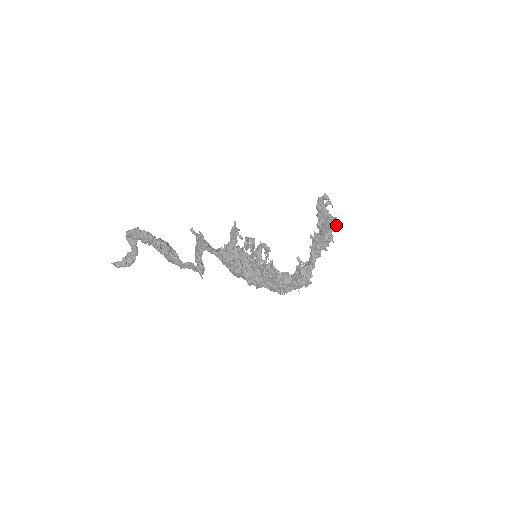
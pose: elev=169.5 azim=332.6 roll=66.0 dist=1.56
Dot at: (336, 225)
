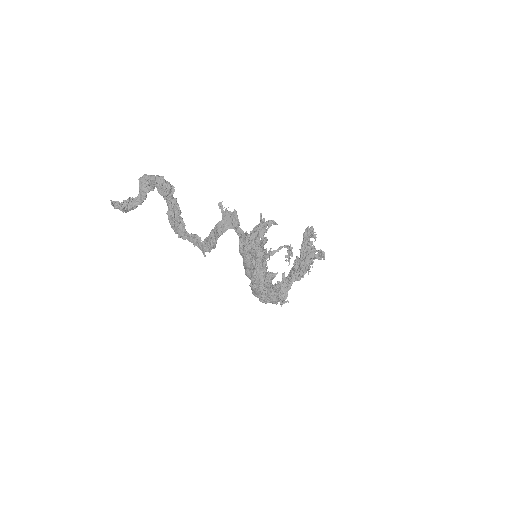
Dot at: (323, 258)
